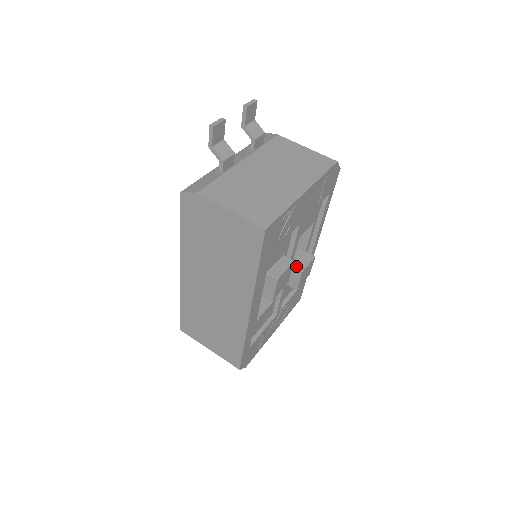
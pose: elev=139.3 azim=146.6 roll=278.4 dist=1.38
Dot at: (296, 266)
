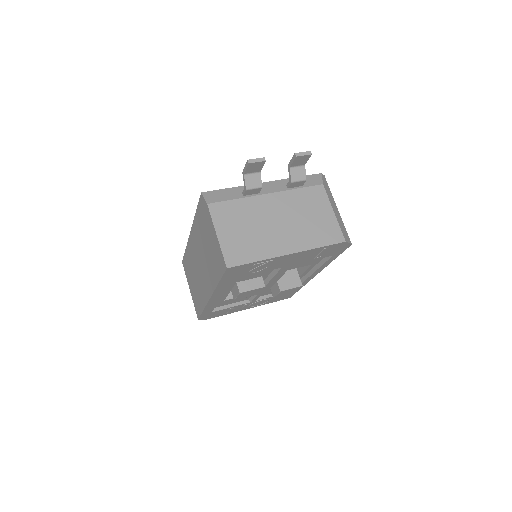
Dot at: (280, 284)
